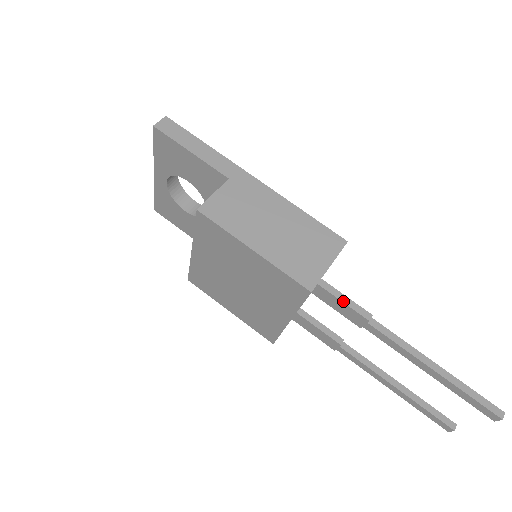
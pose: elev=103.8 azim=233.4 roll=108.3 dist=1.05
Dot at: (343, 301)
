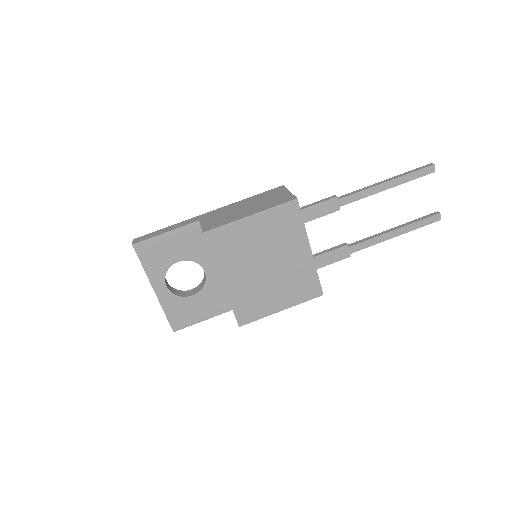
Dot at: (316, 204)
